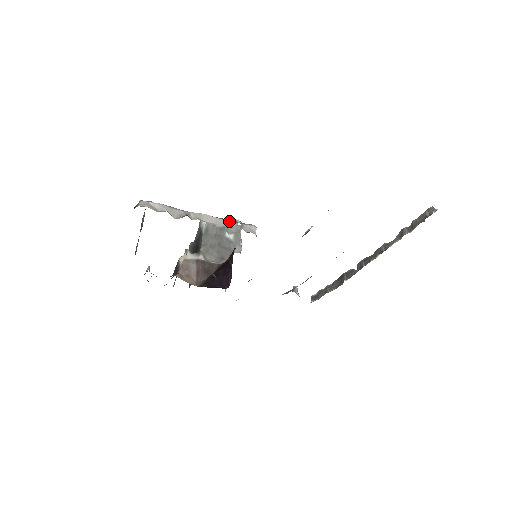
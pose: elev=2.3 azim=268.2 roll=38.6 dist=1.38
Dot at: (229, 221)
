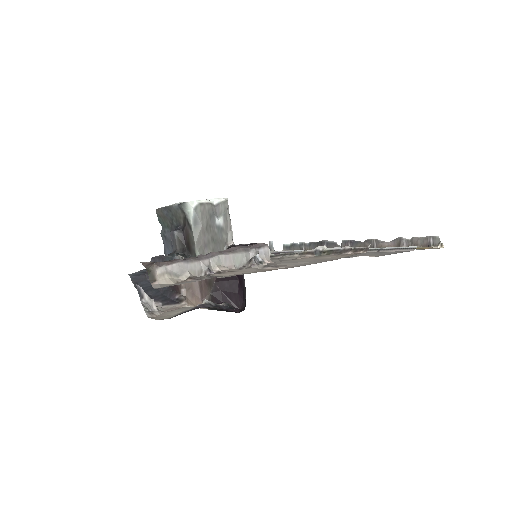
Dot at: (245, 252)
